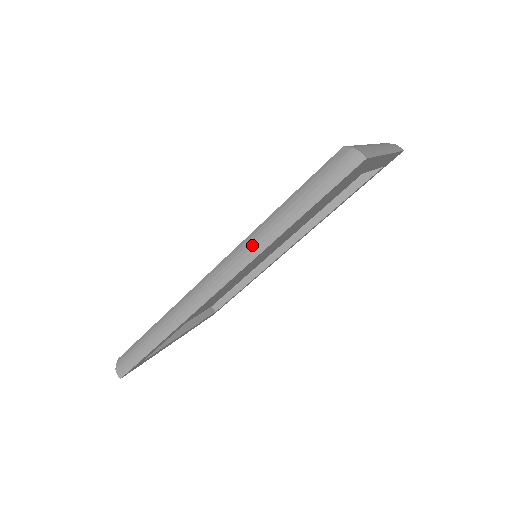
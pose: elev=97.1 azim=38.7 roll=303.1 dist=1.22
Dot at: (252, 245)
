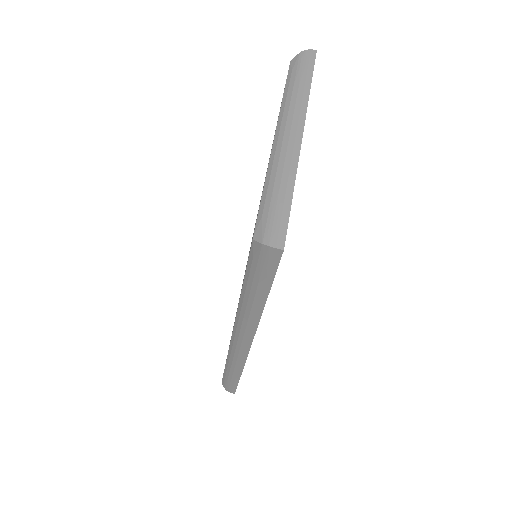
Dot at: (246, 321)
